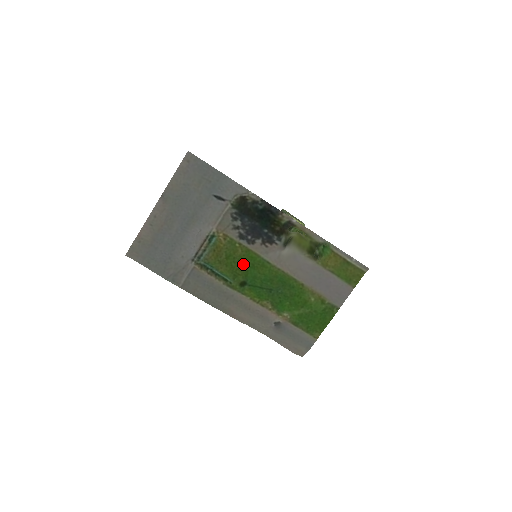
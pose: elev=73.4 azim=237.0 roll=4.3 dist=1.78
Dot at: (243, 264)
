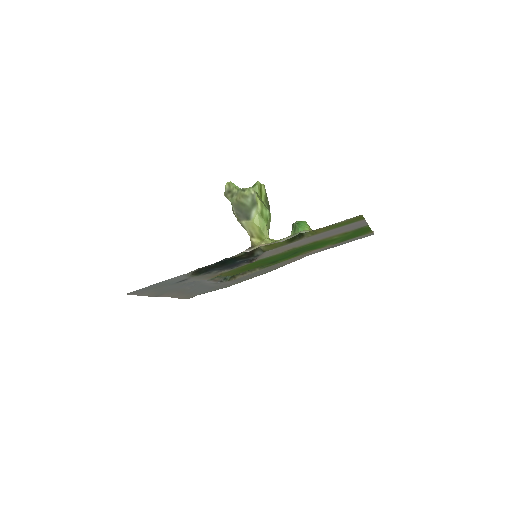
Dot at: (255, 265)
